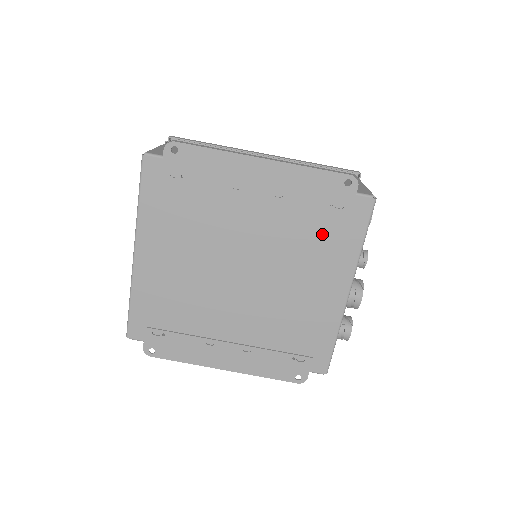
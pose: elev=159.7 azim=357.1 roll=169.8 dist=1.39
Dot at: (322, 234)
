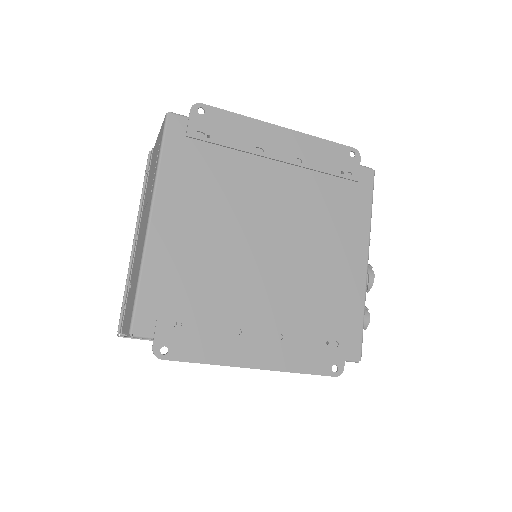
Dot at: (338, 201)
